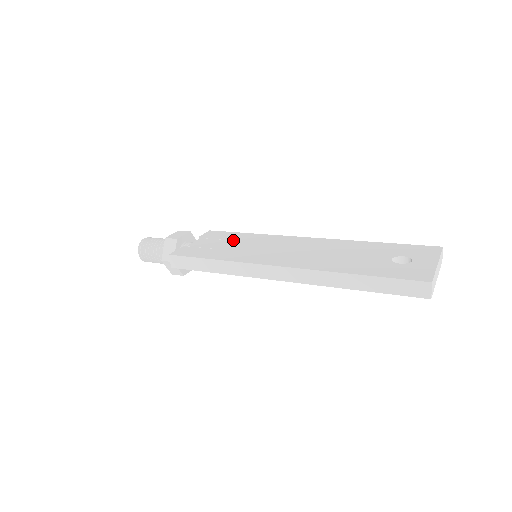
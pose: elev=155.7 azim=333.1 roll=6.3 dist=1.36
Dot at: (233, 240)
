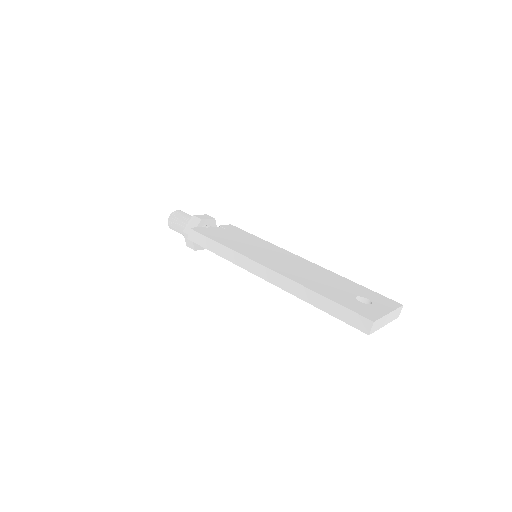
Dot at: (244, 237)
